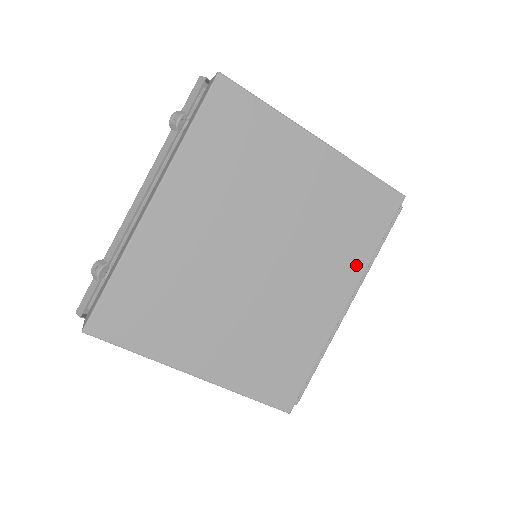
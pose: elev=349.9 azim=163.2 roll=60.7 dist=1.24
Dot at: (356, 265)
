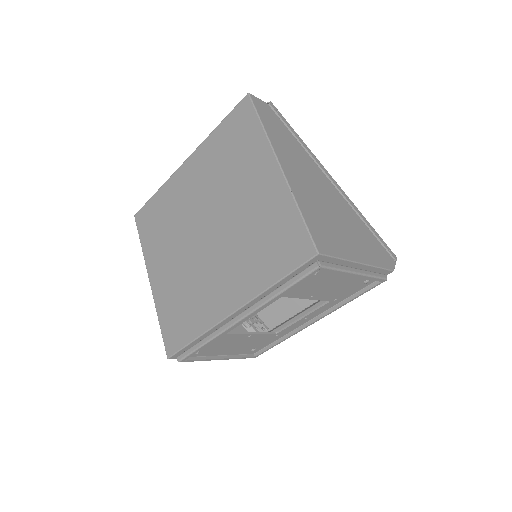
Dot at: (253, 285)
